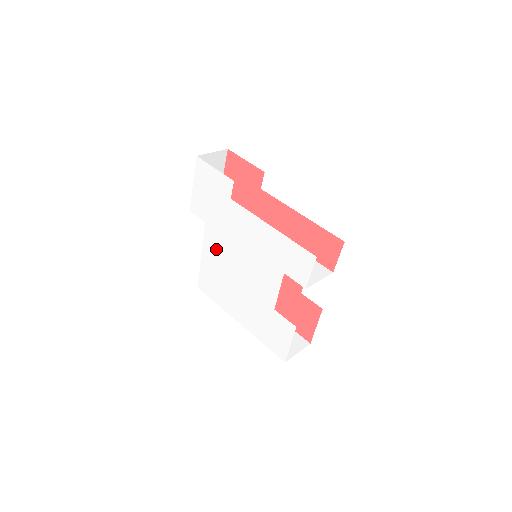
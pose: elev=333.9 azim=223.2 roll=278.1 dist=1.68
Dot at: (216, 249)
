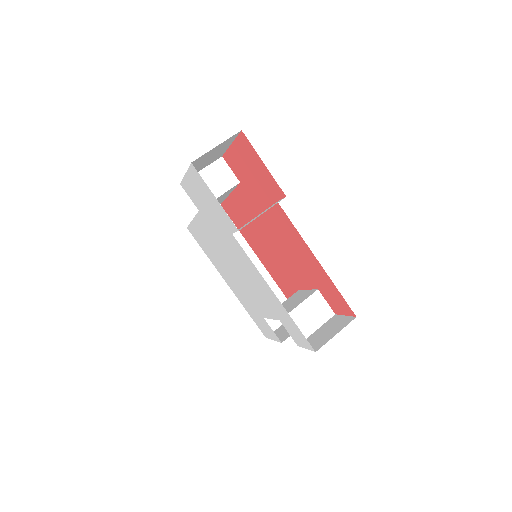
Dot at: (210, 236)
